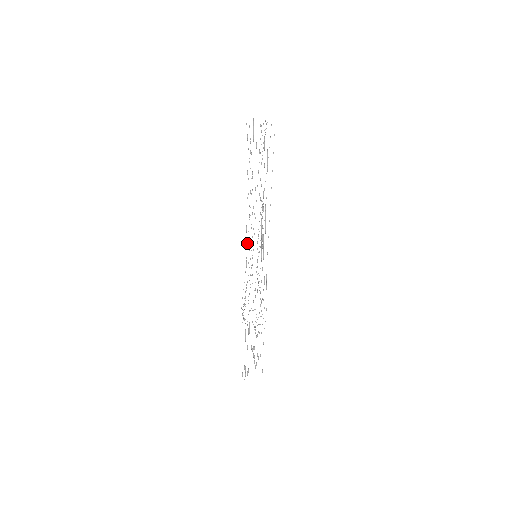
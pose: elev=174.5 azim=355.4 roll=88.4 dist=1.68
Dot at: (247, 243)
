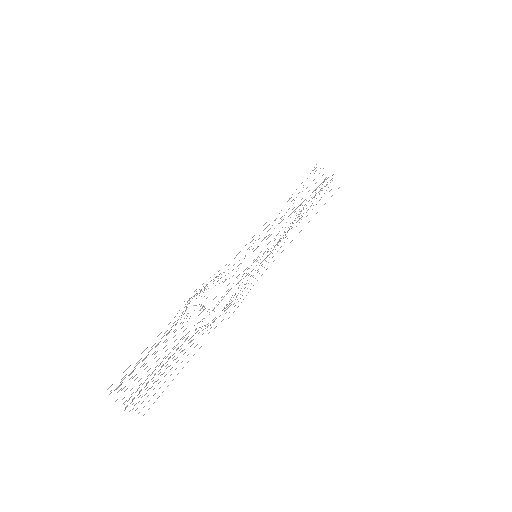
Dot at: (253, 239)
